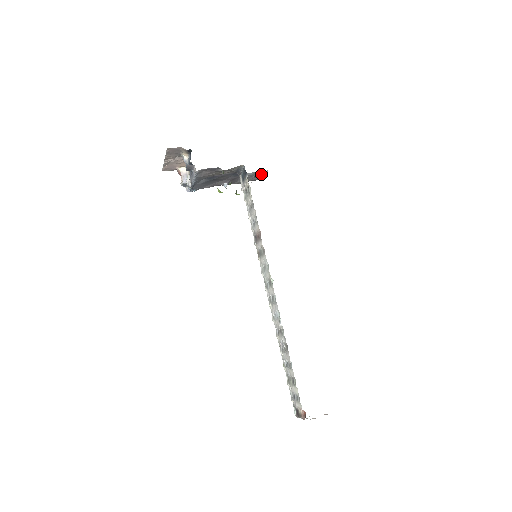
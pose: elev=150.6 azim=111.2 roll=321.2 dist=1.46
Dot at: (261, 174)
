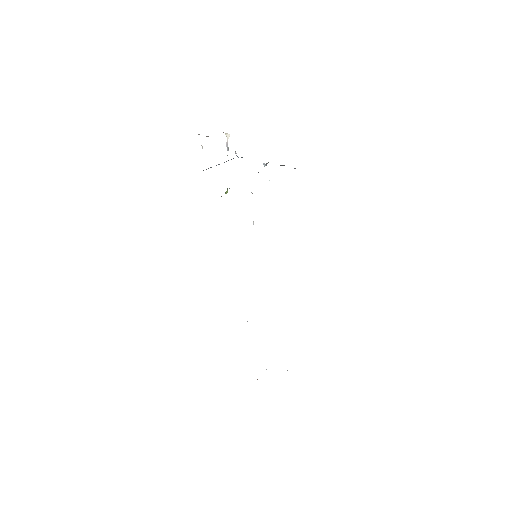
Dot at: occluded
